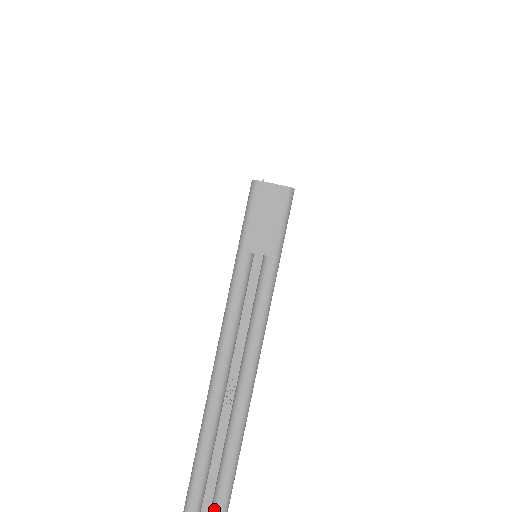
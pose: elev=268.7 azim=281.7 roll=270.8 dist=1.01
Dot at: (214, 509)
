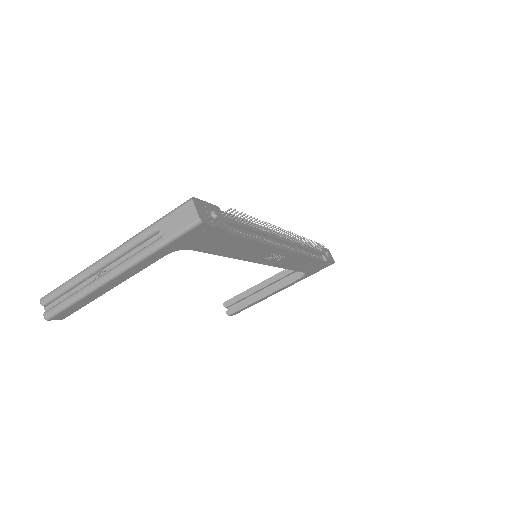
Dot at: (52, 308)
